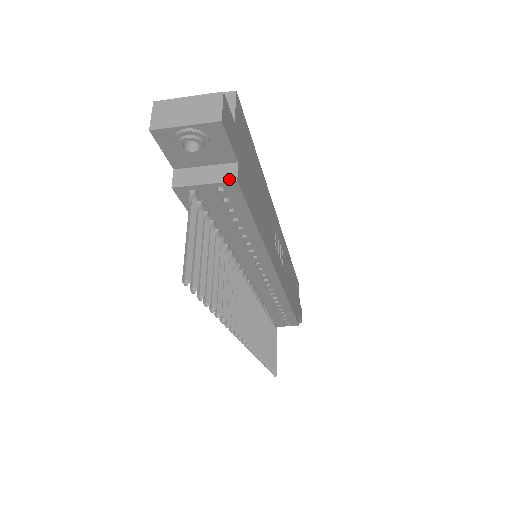
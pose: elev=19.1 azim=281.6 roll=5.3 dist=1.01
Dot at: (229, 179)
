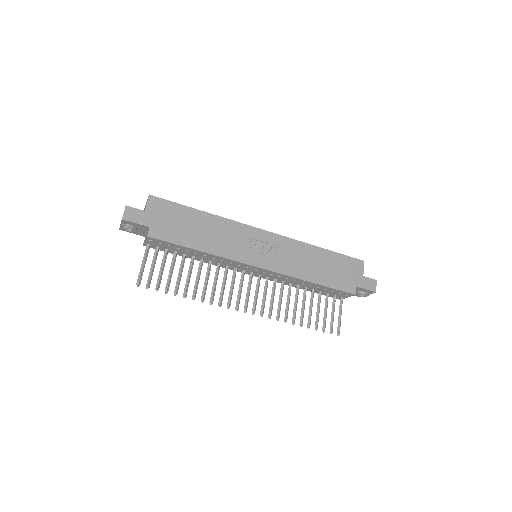
Dot at: (147, 236)
